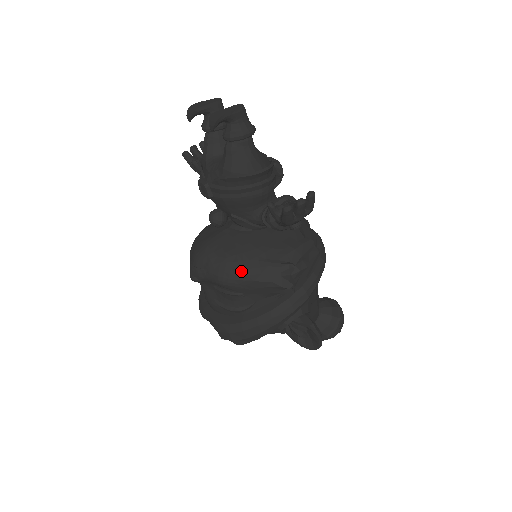
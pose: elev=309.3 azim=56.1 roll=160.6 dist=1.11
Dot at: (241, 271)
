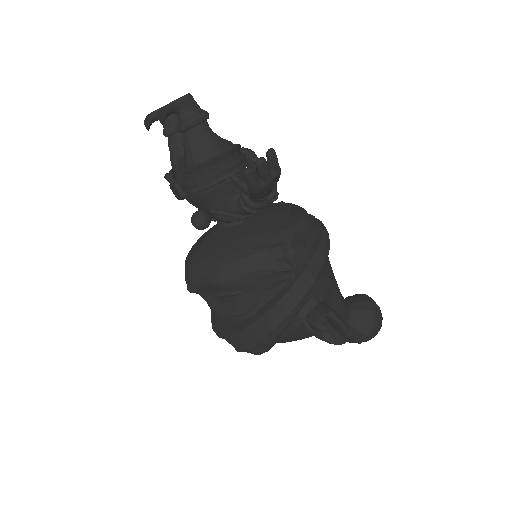
Dot at: (231, 265)
